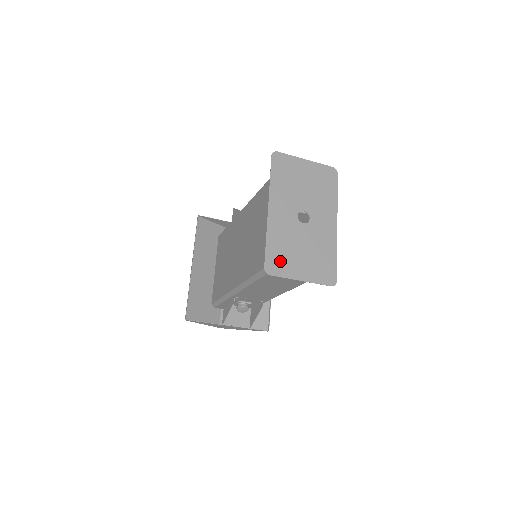
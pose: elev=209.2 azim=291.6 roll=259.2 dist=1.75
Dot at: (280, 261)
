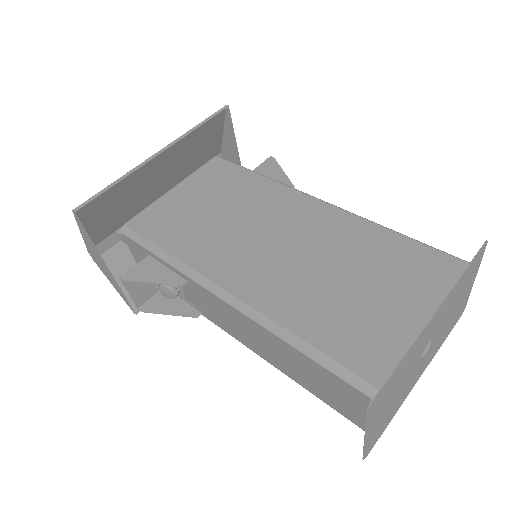
Dot at: (384, 397)
